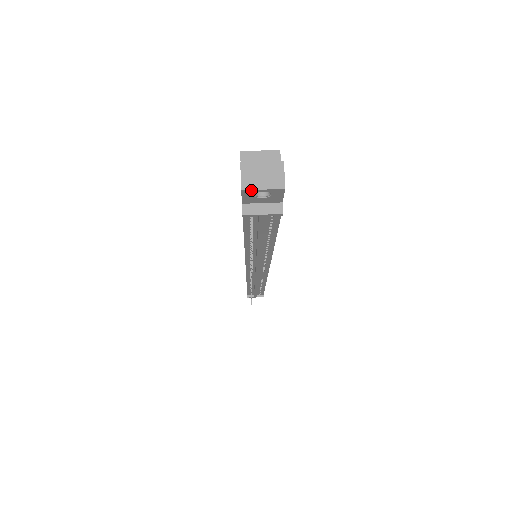
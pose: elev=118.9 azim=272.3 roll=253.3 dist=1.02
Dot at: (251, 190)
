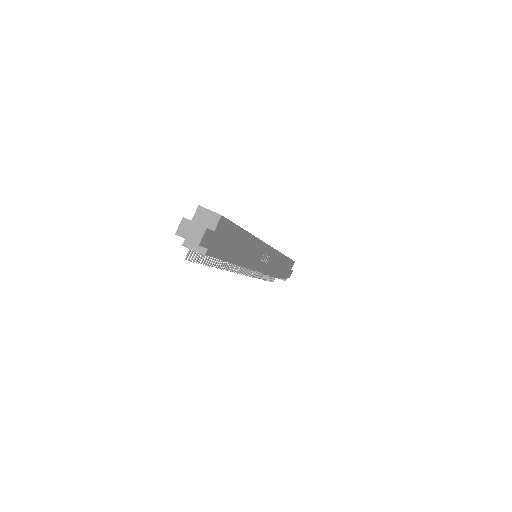
Dot at: occluded
